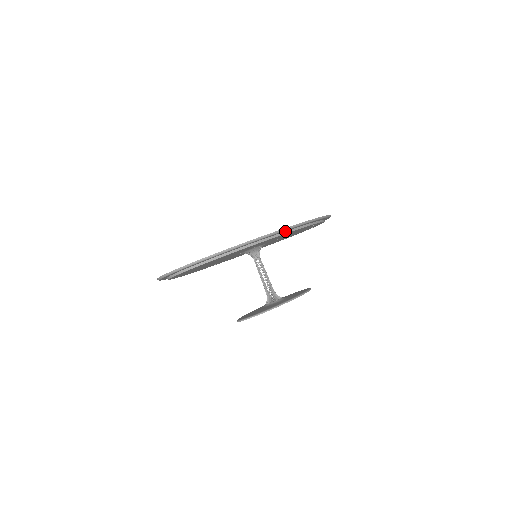
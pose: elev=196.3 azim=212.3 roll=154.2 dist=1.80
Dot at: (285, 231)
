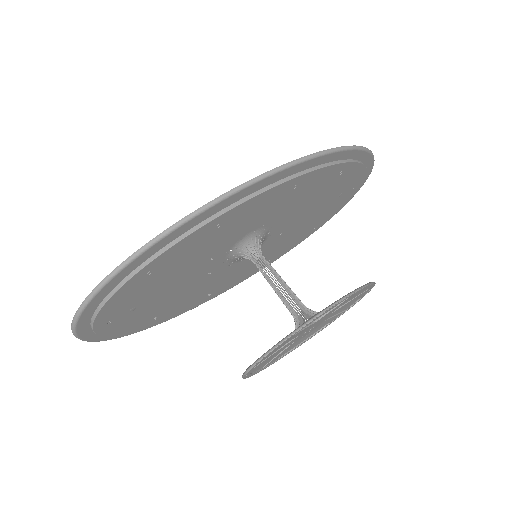
Dot at: (267, 186)
